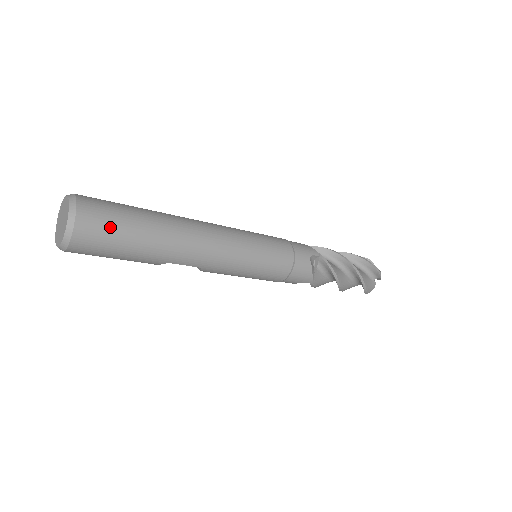
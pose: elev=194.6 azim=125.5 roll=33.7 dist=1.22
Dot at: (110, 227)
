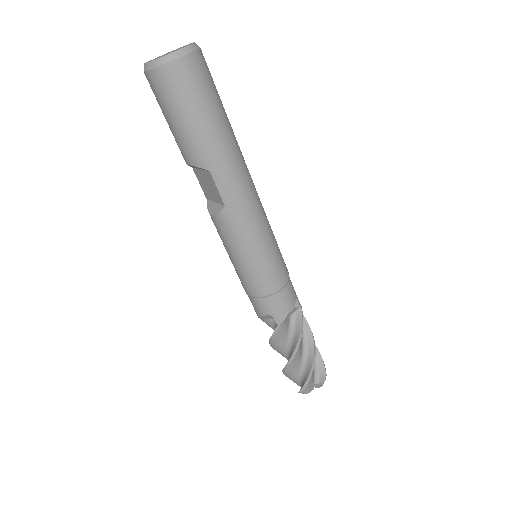
Dot at: (207, 88)
